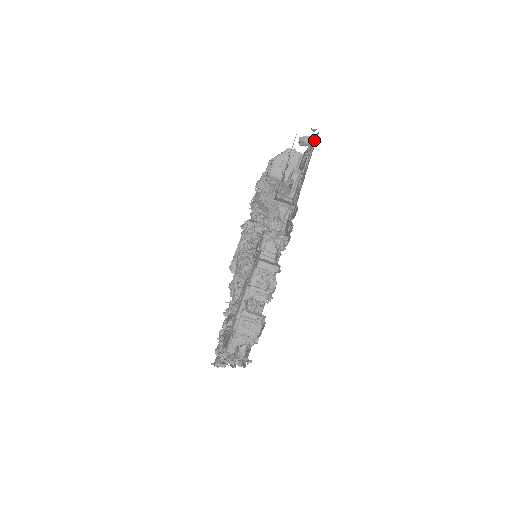
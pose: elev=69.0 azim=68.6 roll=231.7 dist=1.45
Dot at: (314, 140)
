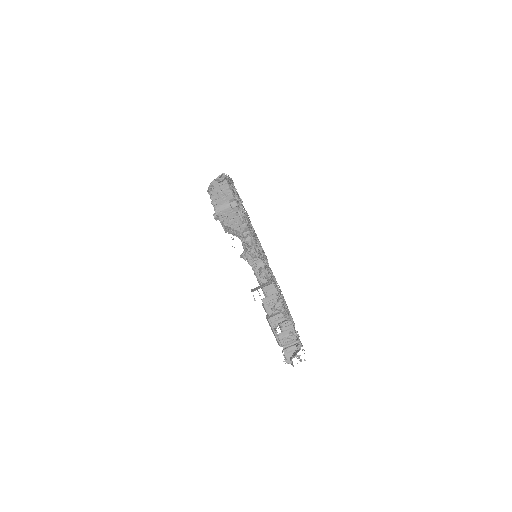
Dot at: occluded
